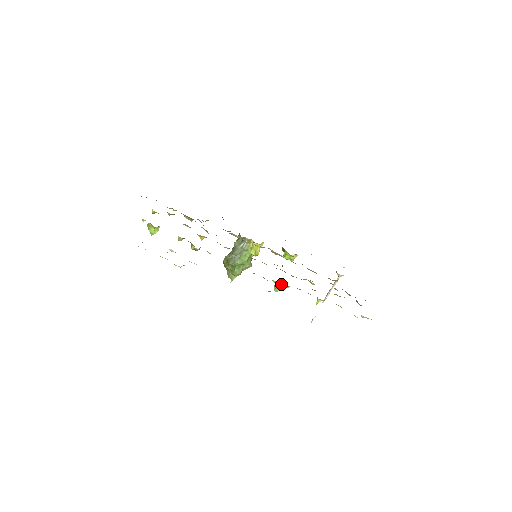
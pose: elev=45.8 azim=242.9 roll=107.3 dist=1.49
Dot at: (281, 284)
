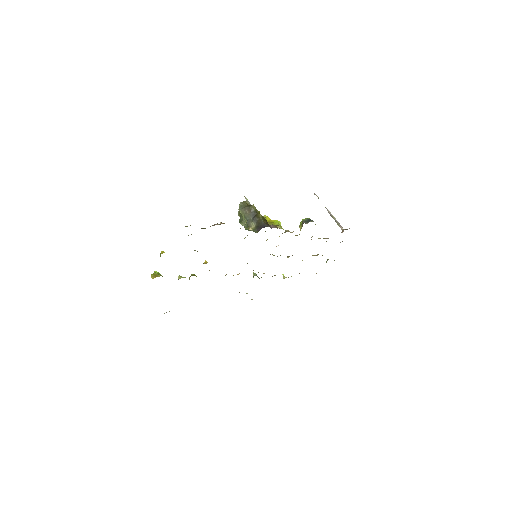
Dot at: occluded
